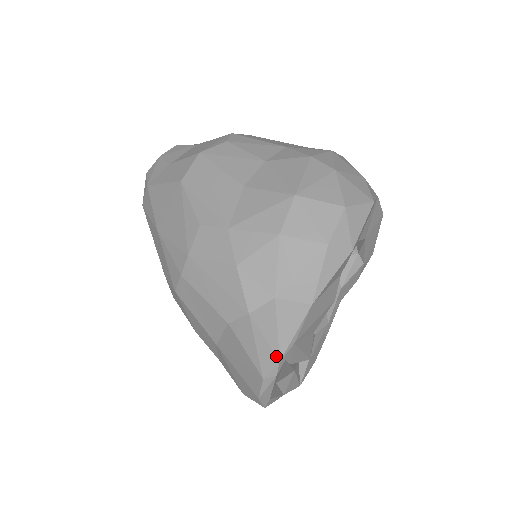
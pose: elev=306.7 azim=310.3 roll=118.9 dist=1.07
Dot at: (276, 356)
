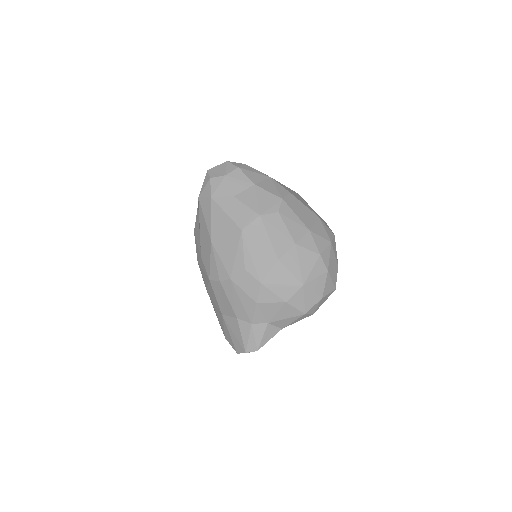
Dot at: (257, 348)
